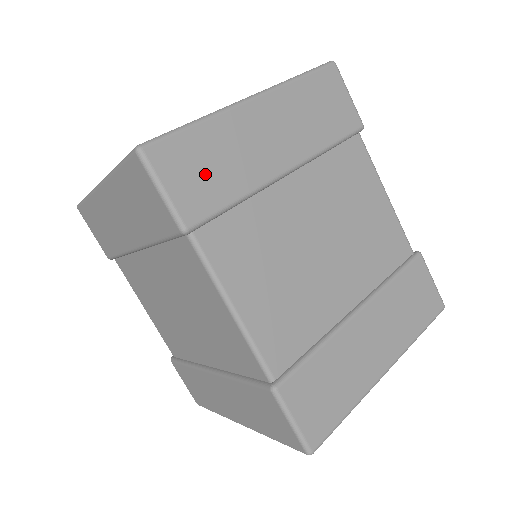
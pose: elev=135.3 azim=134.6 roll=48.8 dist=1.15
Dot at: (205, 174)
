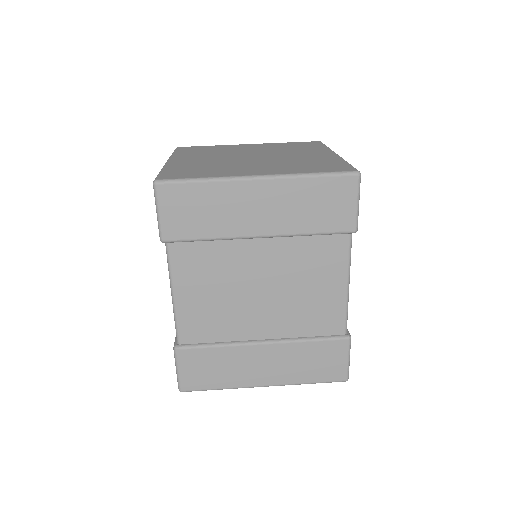
Dot at: (192, 214)
